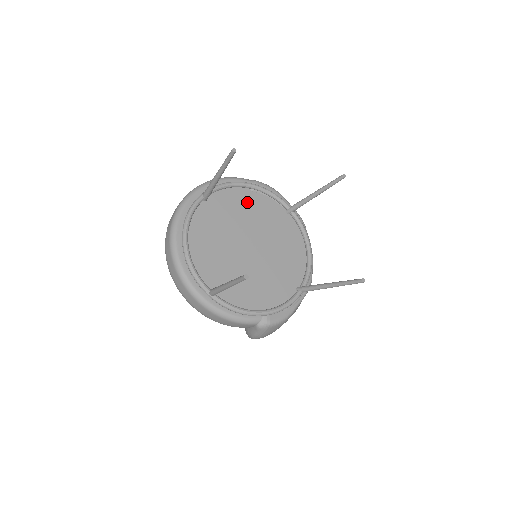
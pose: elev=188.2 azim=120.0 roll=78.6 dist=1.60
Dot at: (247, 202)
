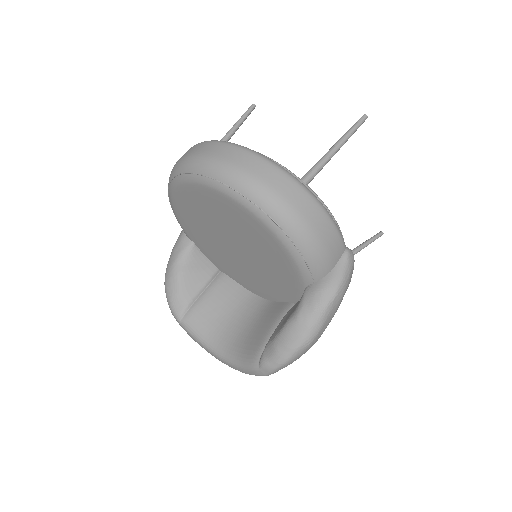
Dot at: occluded
